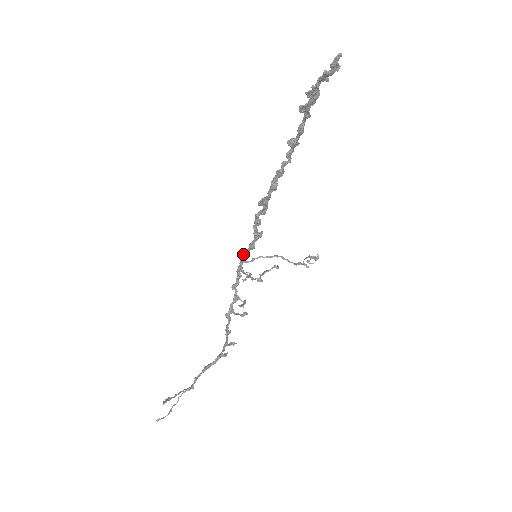
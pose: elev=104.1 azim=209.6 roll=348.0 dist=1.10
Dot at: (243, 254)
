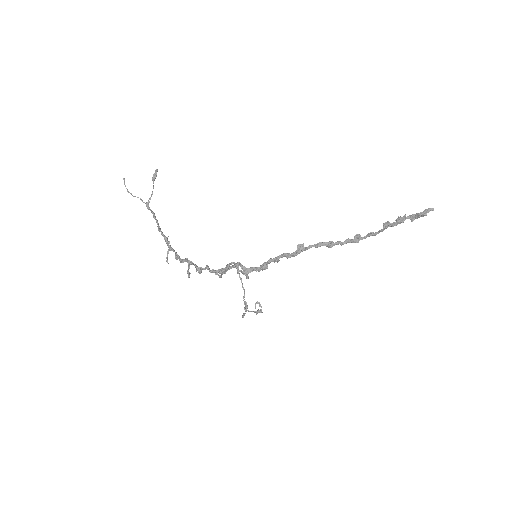
Dot at: (241, 264)
